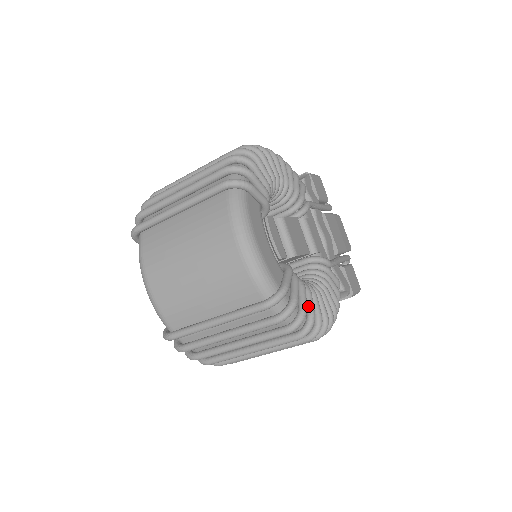
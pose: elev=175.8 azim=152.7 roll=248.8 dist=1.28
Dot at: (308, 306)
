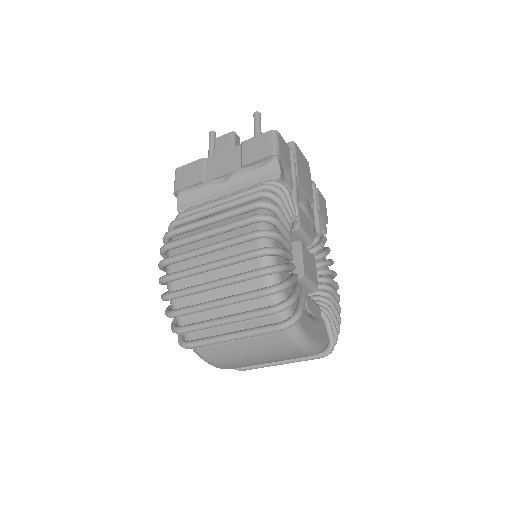
Dot at: (336, 316)
